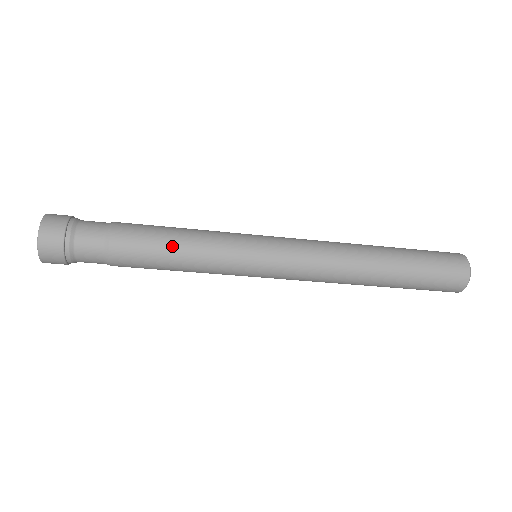
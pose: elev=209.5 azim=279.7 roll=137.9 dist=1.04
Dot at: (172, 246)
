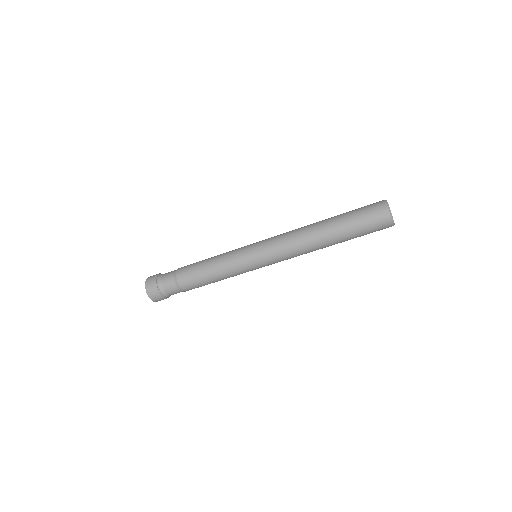
Dot at: (206, 261)
